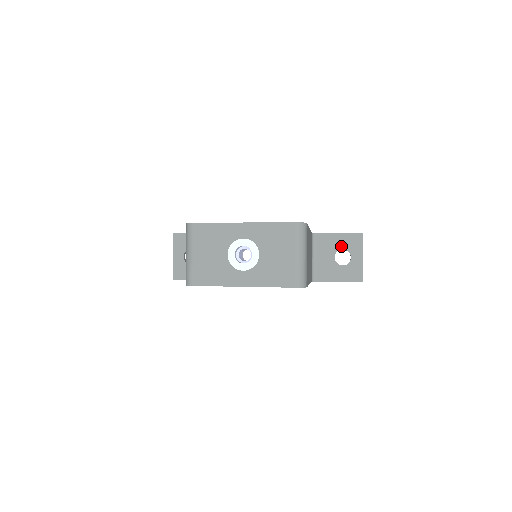
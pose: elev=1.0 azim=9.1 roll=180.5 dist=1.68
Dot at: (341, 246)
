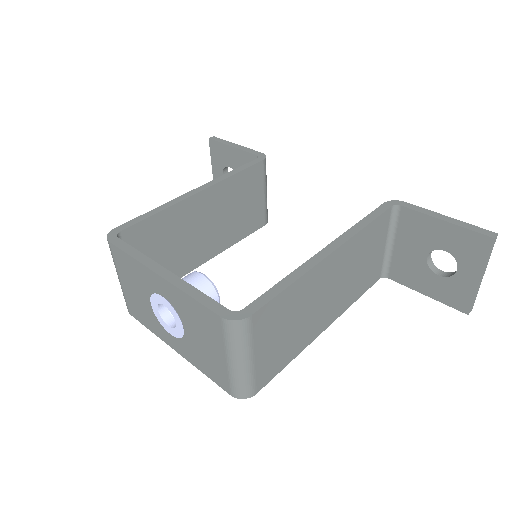
Dot at: (443, 244)
